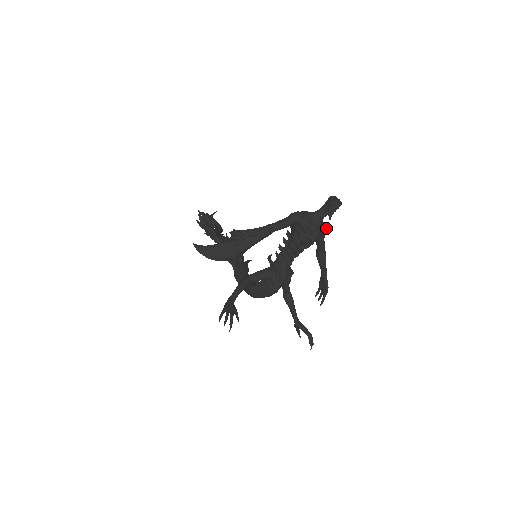
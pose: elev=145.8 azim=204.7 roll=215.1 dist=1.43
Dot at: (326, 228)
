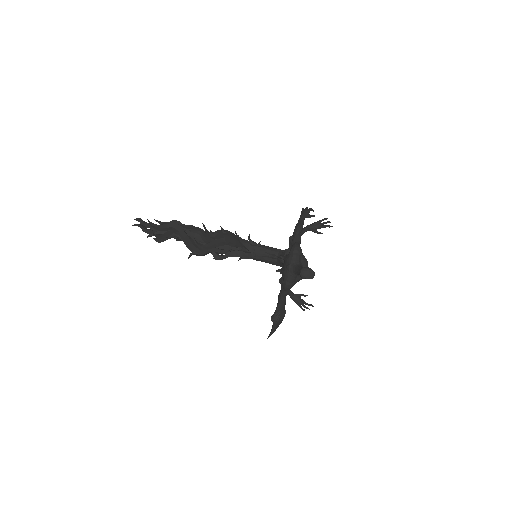
Dot at: (299, 250)
